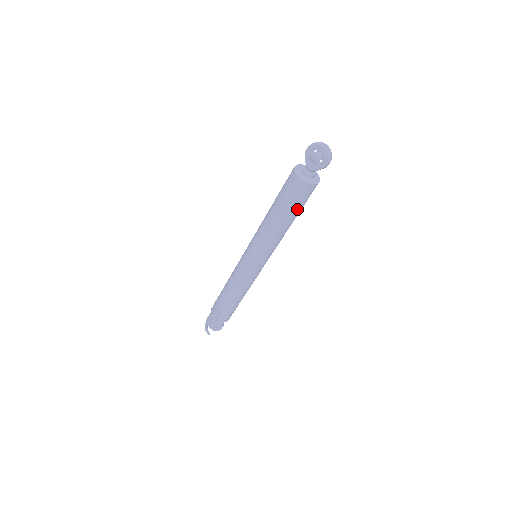
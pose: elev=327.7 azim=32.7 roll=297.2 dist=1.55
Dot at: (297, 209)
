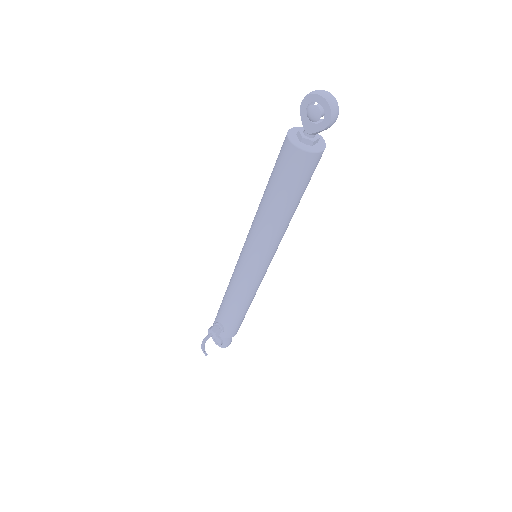
Dot at: (297, 190)
